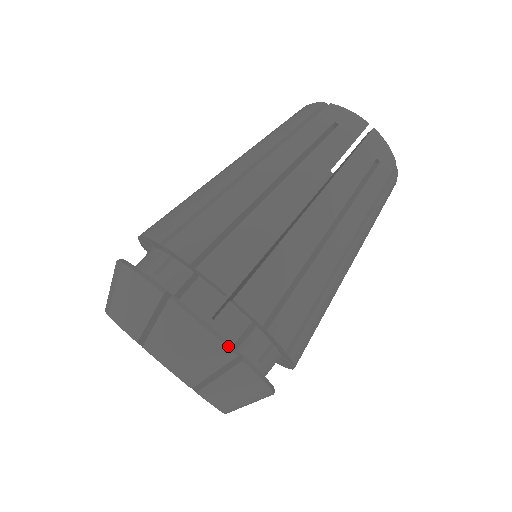
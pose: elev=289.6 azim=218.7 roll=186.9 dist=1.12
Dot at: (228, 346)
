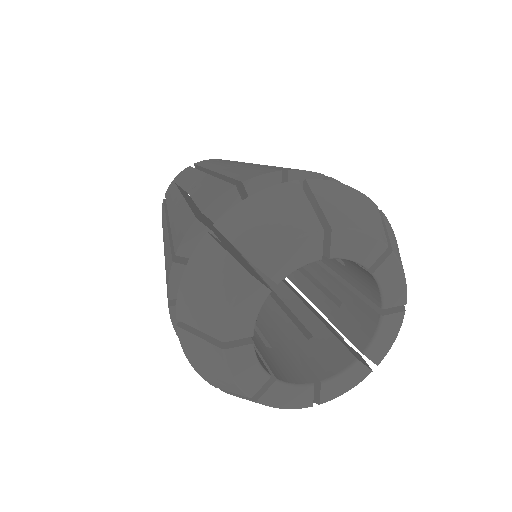
Dot at: (367, 198)
